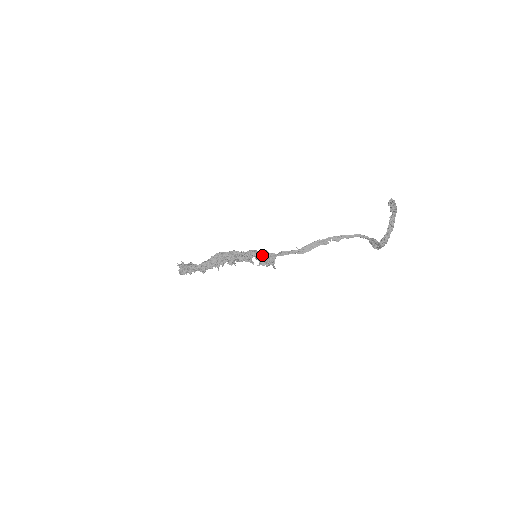
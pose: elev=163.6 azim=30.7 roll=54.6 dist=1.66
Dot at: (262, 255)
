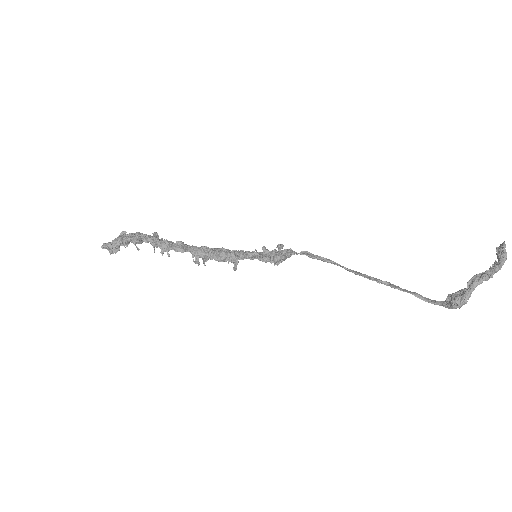
Dot at: (272, 250)
